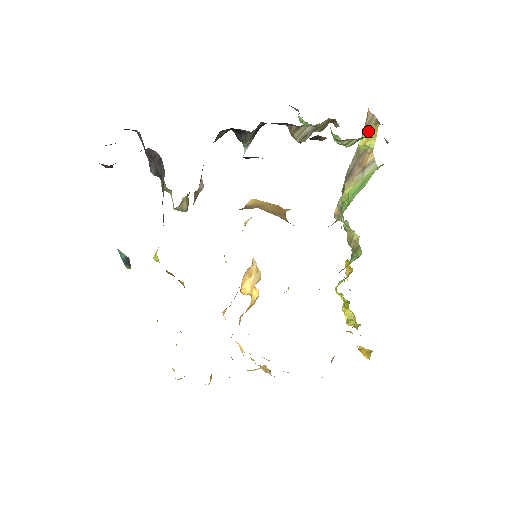
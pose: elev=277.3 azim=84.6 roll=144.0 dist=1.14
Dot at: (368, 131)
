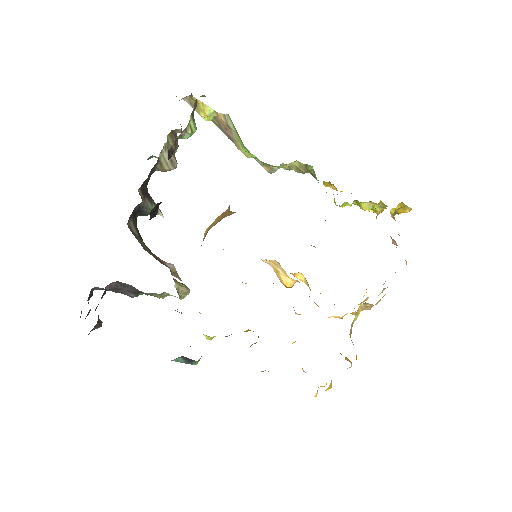
Dot at: (197, 108)
